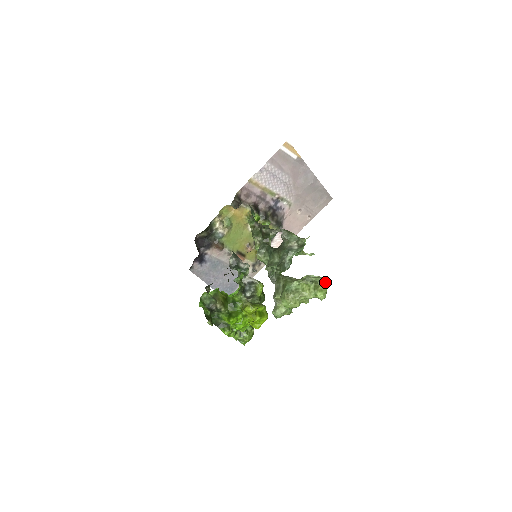
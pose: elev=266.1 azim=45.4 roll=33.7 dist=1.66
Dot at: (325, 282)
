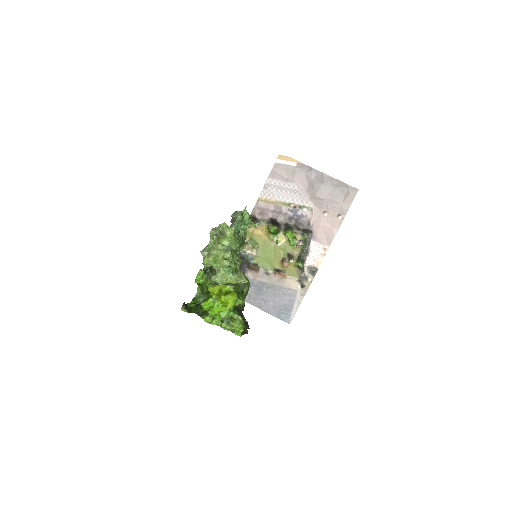
Dot at: (225, 228)
